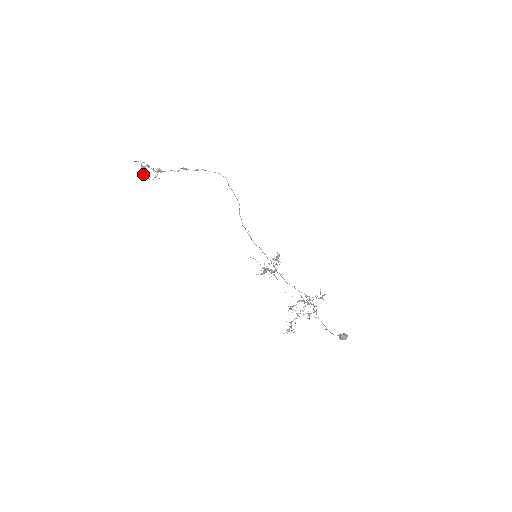
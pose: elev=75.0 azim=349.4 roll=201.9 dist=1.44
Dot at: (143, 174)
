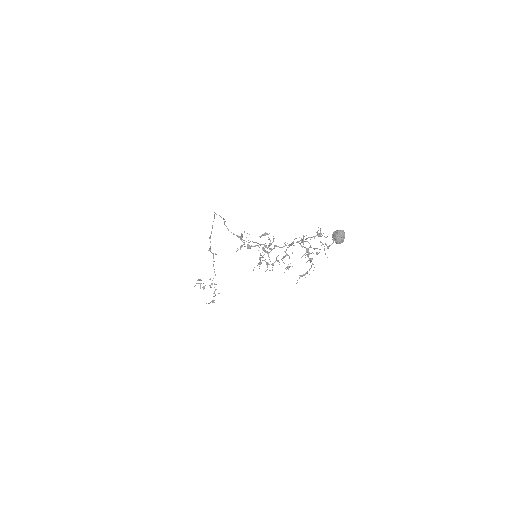
Dot at: occluded
